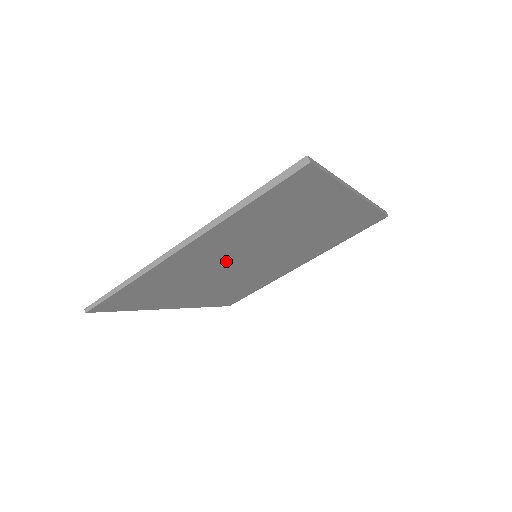
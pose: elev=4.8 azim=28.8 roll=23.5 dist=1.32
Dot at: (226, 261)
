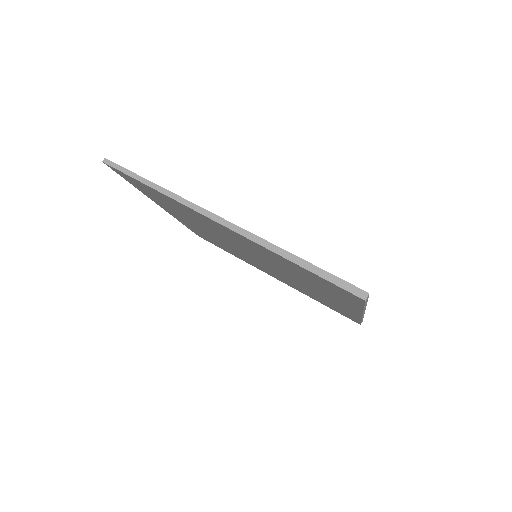
Dot at: (234, 242)
